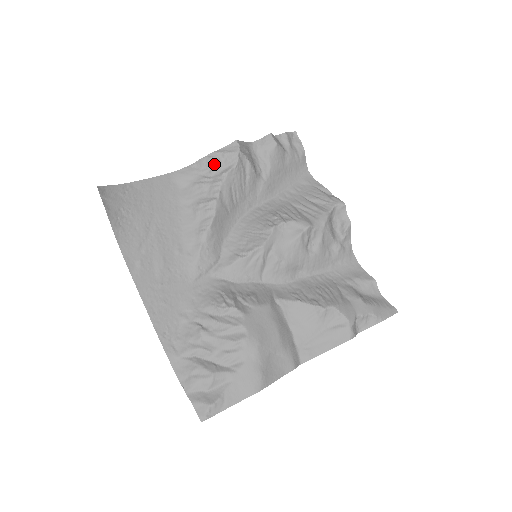
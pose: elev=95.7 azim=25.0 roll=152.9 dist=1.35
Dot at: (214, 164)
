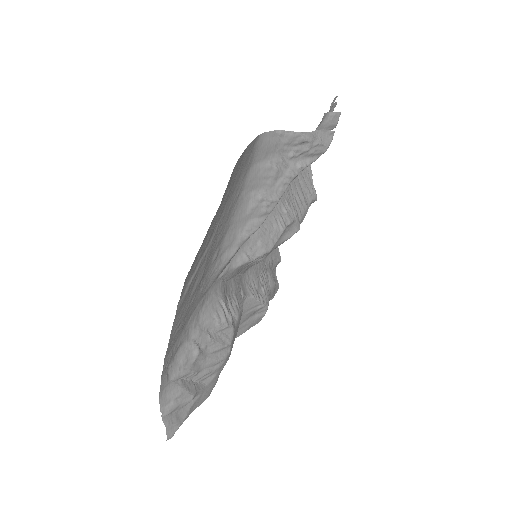
Dot at: (301, 148)
